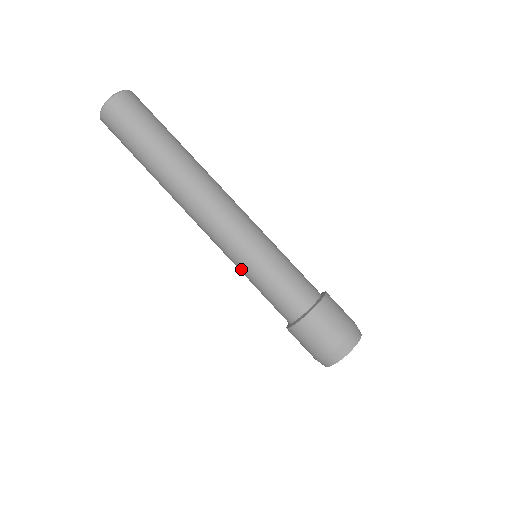
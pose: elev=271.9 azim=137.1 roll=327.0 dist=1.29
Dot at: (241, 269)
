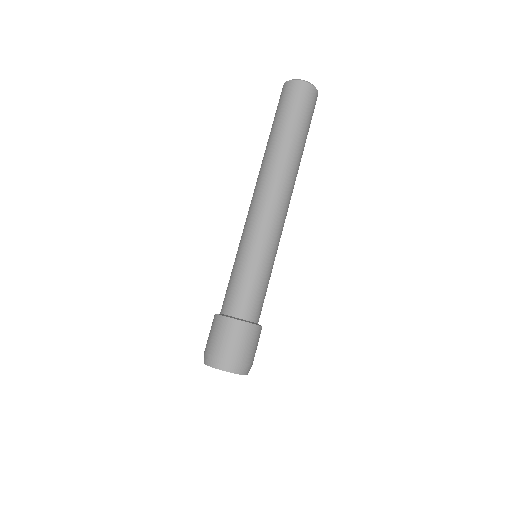
Dot at: (251, 251)
